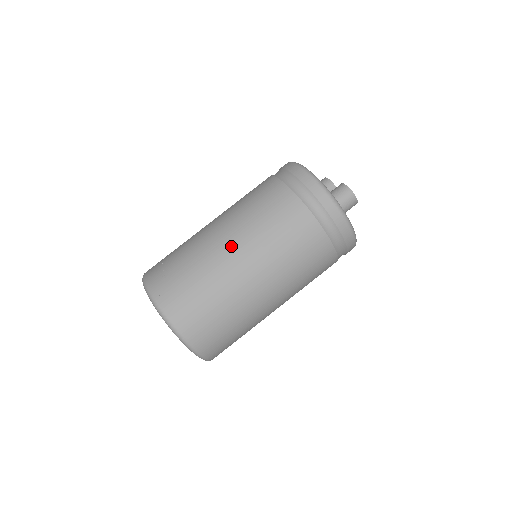
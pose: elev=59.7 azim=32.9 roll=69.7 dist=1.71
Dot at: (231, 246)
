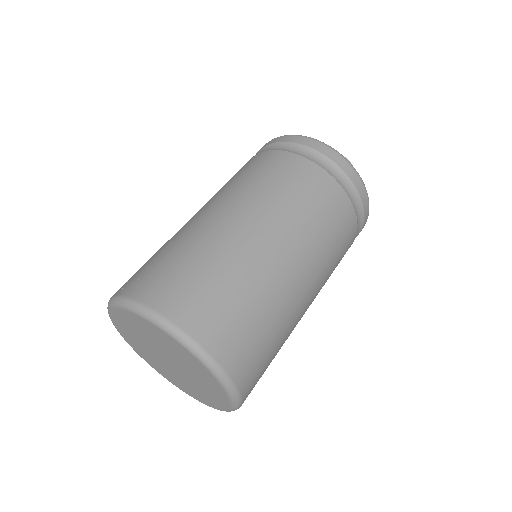
Dot at: (238, 217)
